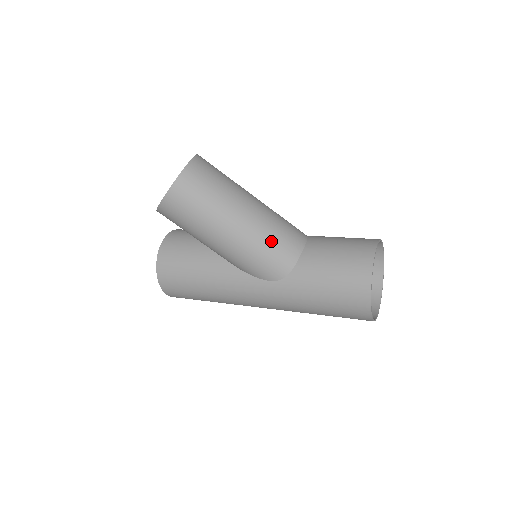
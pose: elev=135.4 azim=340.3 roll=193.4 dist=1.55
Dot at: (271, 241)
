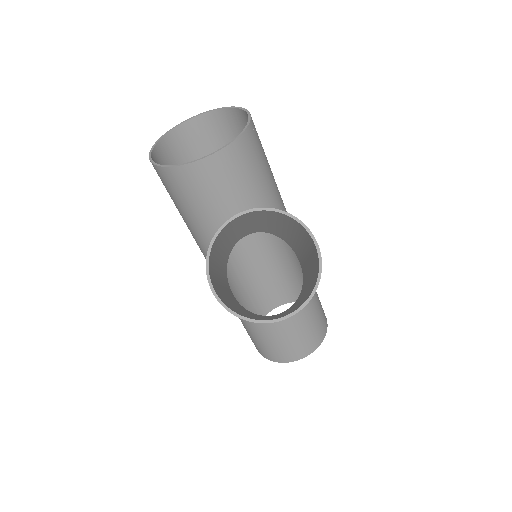
Dot at: occluded
